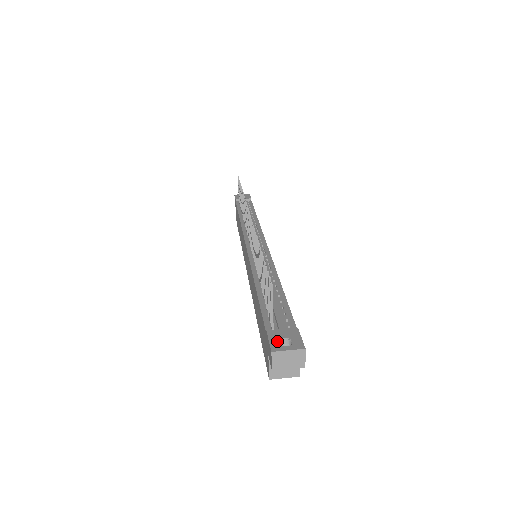
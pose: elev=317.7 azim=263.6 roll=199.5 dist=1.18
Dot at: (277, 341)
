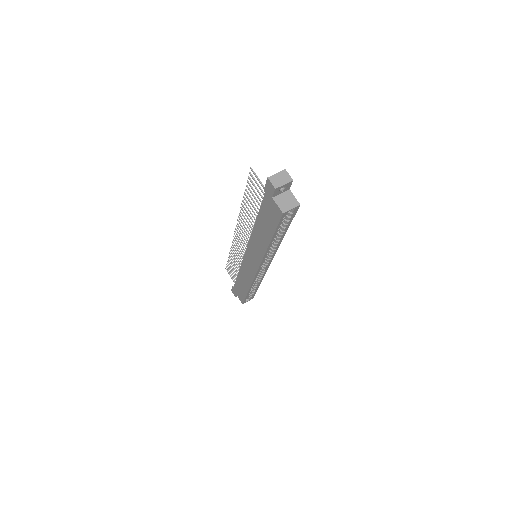
Dot at: occluded
